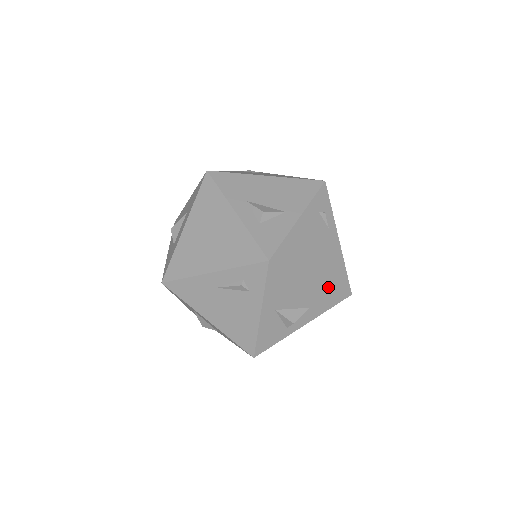
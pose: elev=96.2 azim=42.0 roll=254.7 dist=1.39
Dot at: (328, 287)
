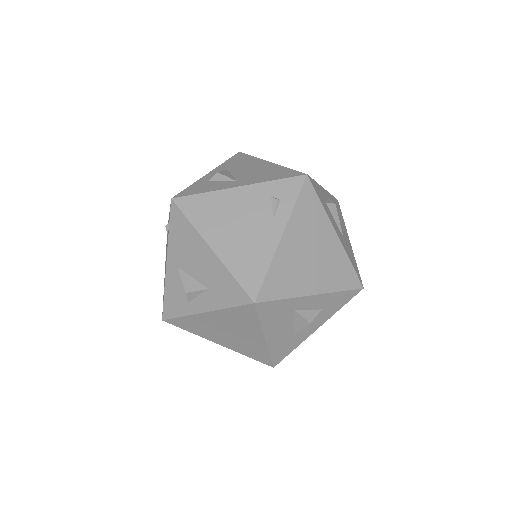
Dot at: (226, 271)
